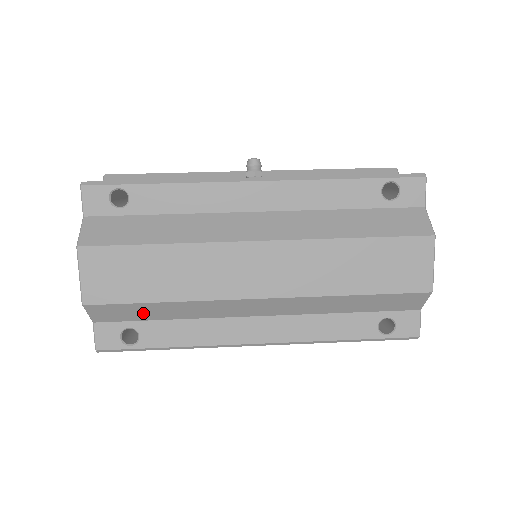
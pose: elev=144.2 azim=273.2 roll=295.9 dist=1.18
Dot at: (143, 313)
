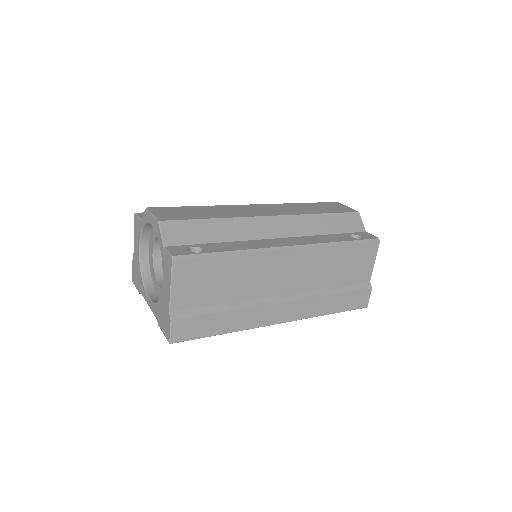
Dot at: (201, 233)
